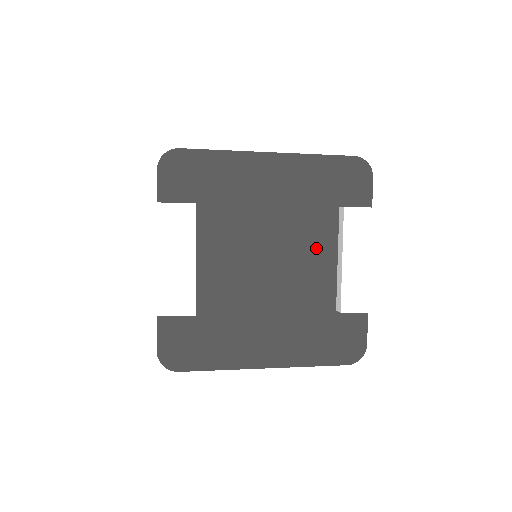
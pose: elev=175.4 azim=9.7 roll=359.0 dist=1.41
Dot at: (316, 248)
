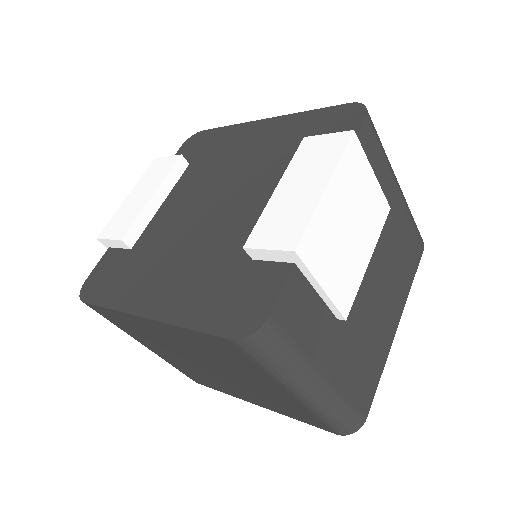
Dot at: (266, 191)
